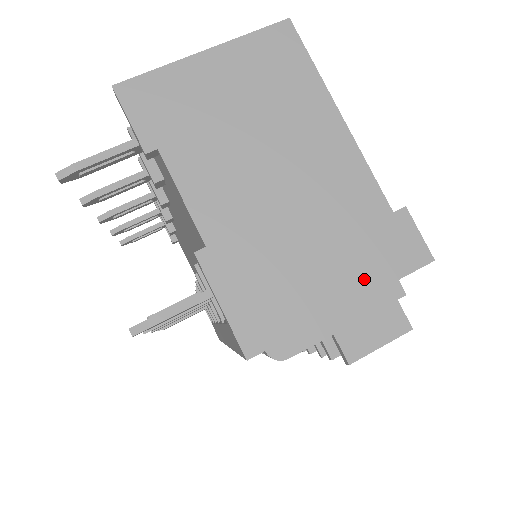
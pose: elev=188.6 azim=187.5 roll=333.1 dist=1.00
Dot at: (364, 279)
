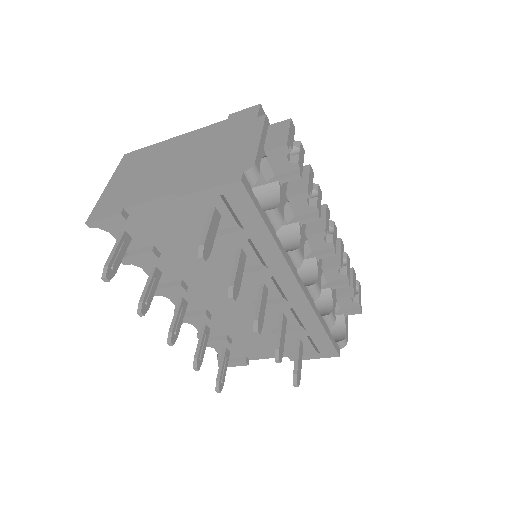
Dot at: (245, 130)
